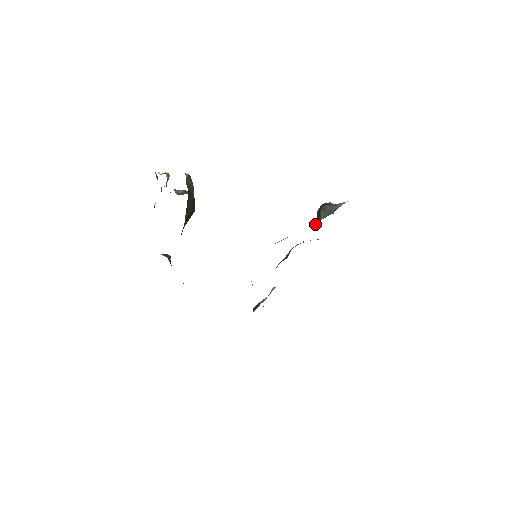
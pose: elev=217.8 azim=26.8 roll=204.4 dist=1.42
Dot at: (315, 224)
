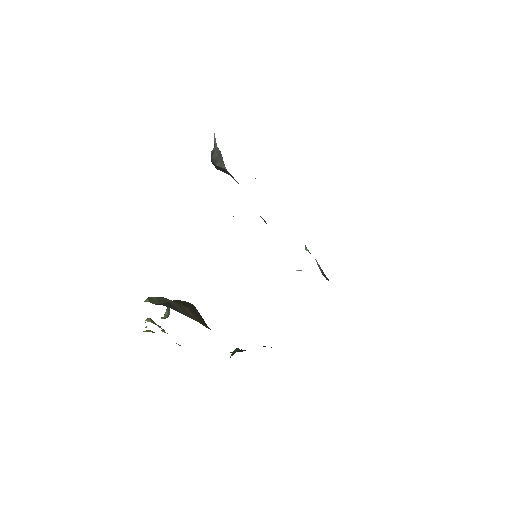
Dot at: (232, 177)
